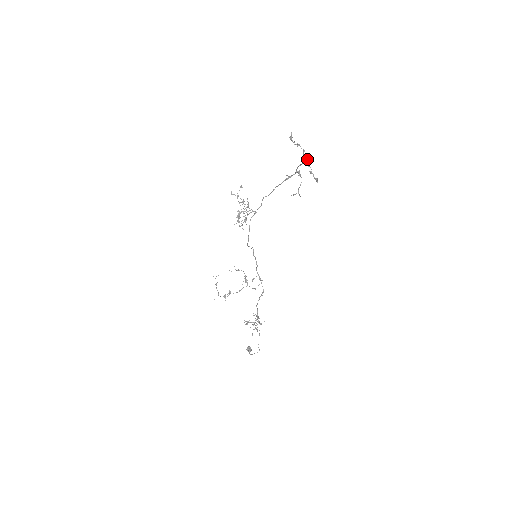
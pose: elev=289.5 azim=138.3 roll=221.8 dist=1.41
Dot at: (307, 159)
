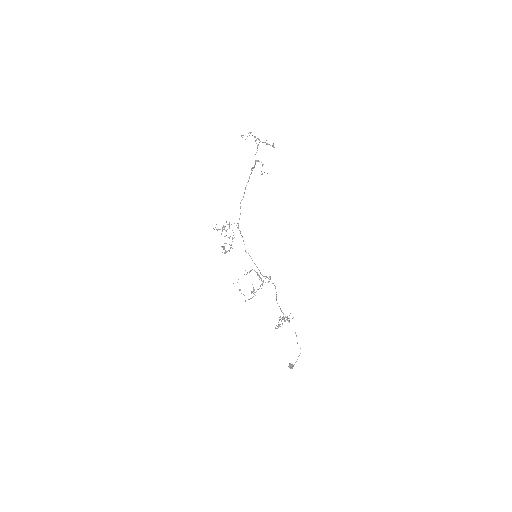
Dot at: (260, 141)
